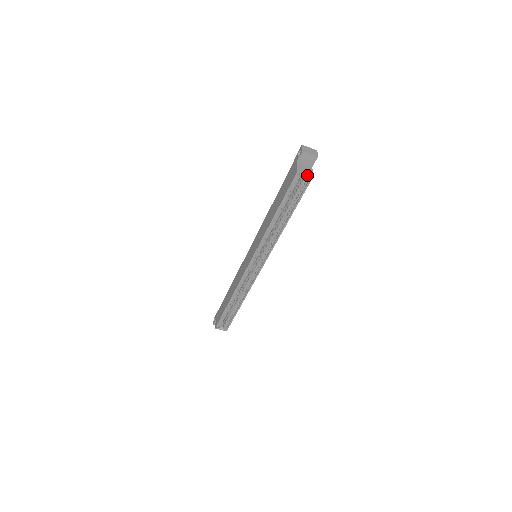
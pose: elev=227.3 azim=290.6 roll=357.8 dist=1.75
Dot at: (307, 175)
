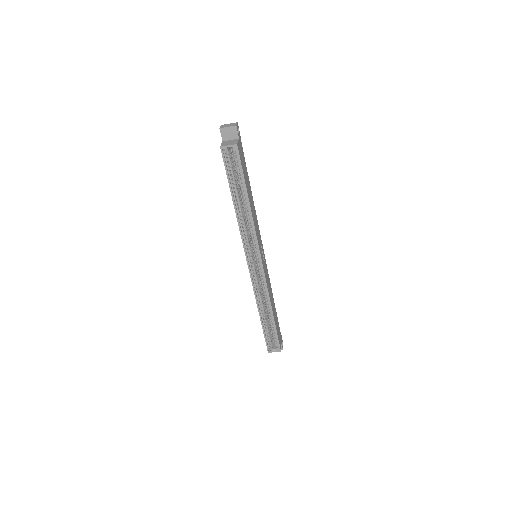
Dot at: (231, 146)
